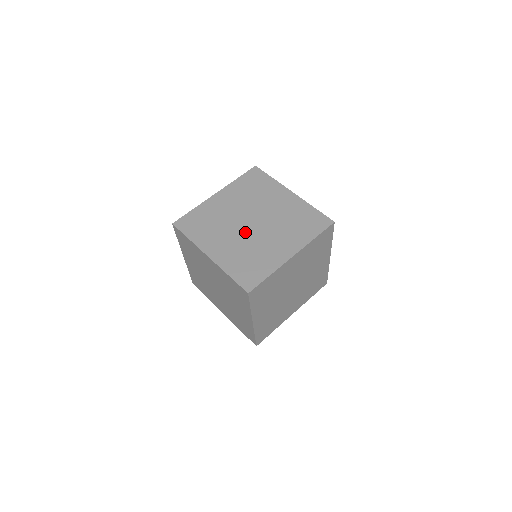
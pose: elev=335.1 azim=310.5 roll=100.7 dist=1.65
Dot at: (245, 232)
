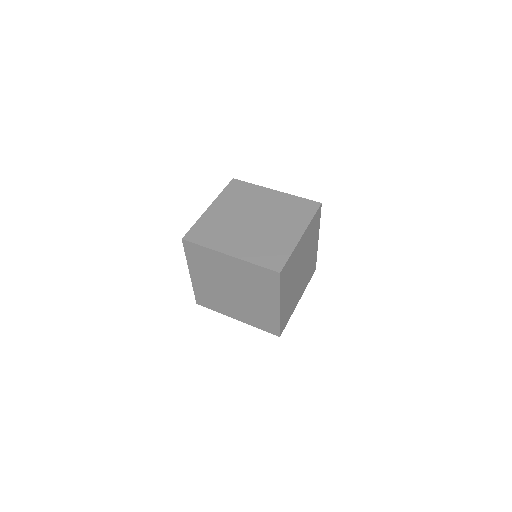
Dot at: (252, 229)
